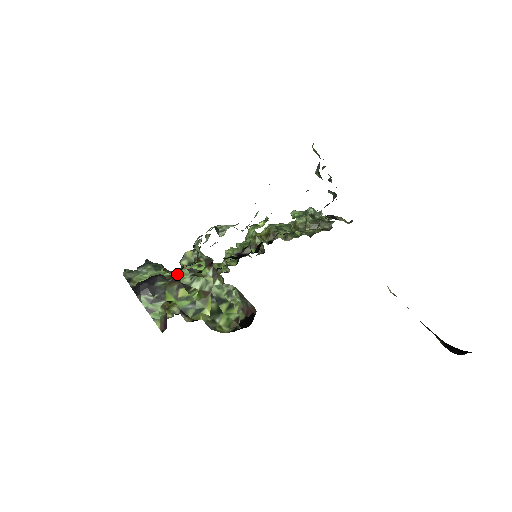
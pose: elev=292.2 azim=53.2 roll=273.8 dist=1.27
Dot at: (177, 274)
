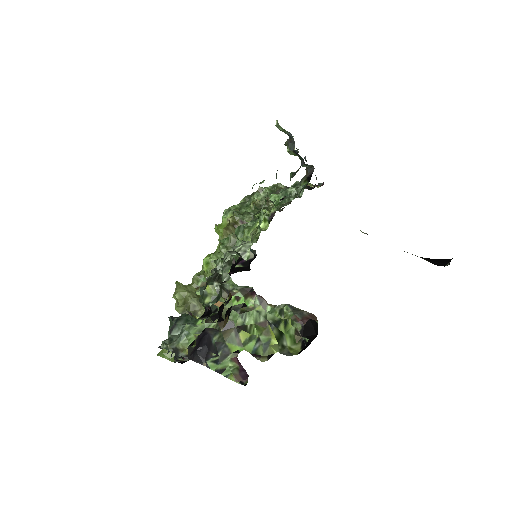
Dot at: (224, 319)
